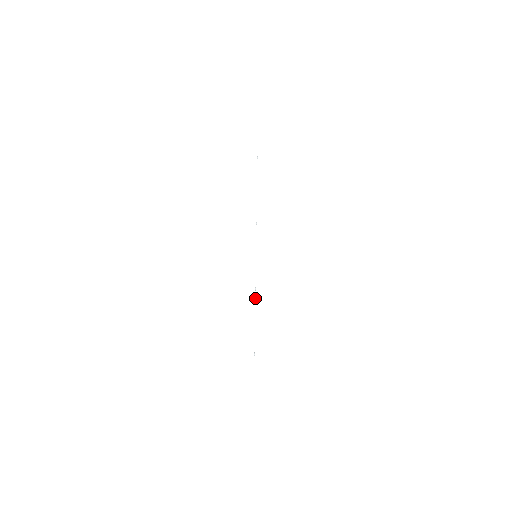
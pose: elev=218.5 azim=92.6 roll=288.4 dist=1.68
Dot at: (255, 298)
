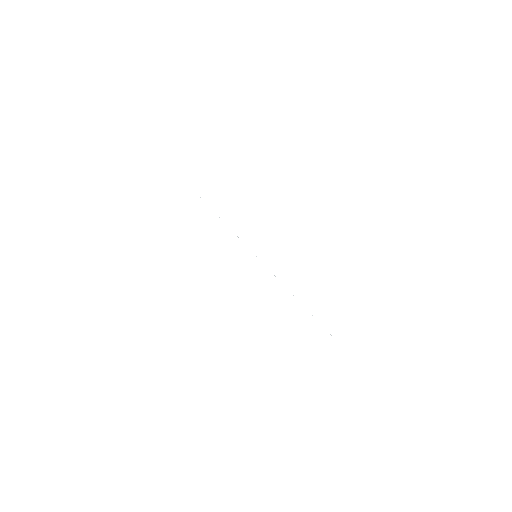
Dot at: occluded
